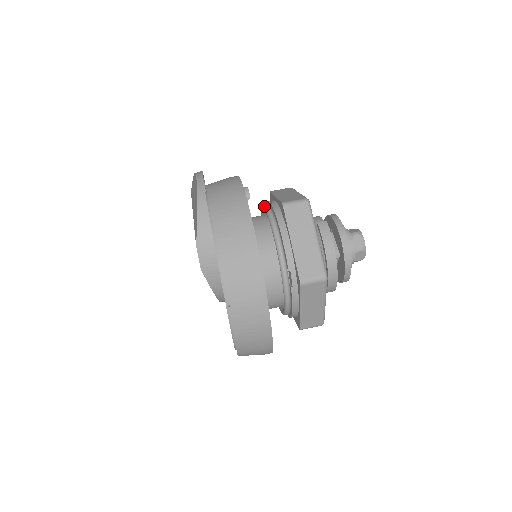
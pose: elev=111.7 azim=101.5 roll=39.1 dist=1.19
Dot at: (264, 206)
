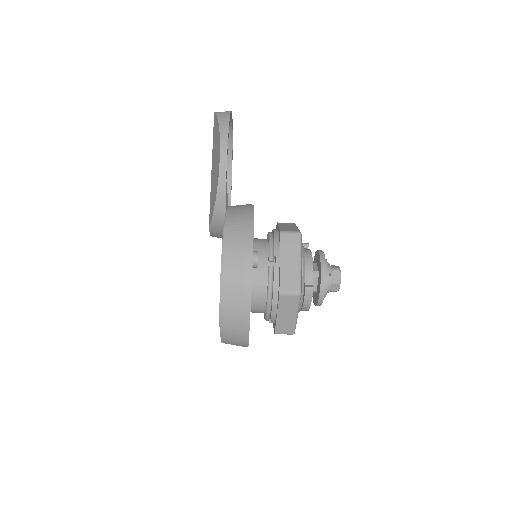
Dot at: (269, 259)
